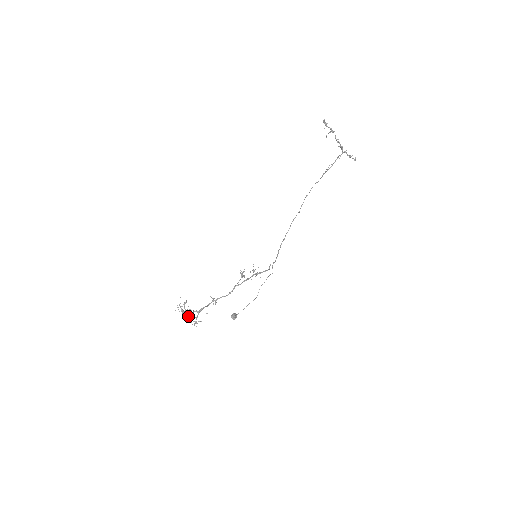
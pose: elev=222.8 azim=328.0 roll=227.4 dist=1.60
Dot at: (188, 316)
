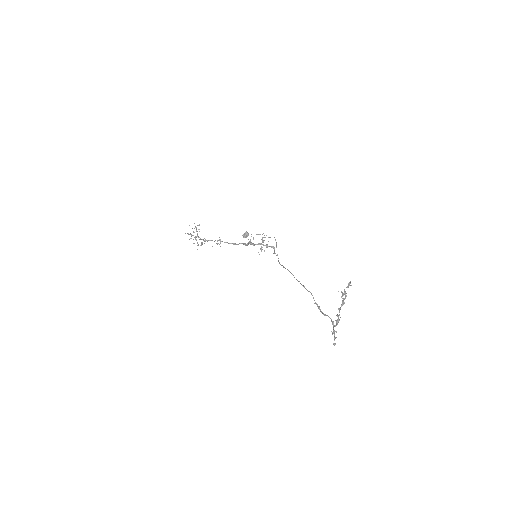
Dot at: (196, 239)
